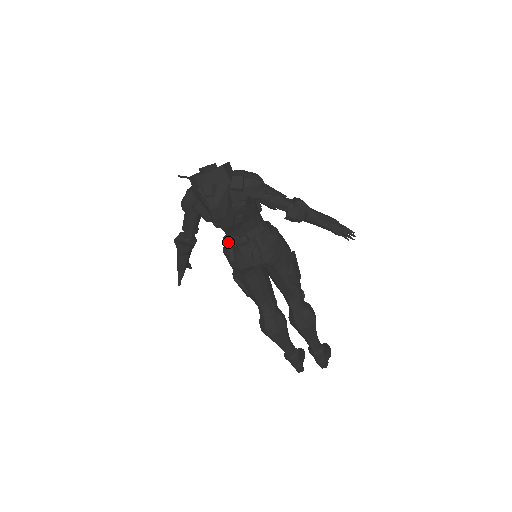
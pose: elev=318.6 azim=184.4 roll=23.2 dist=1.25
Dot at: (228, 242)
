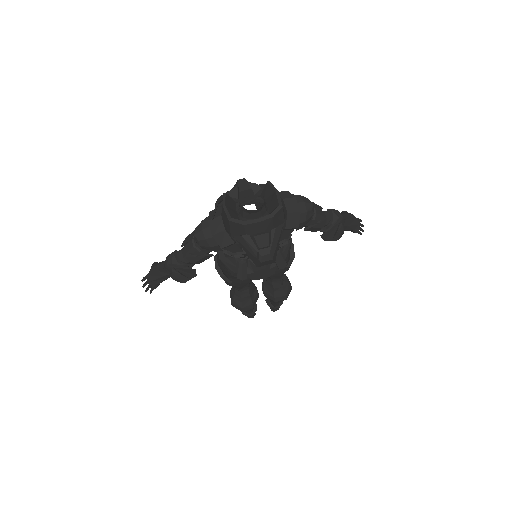
Dot at: occluded
